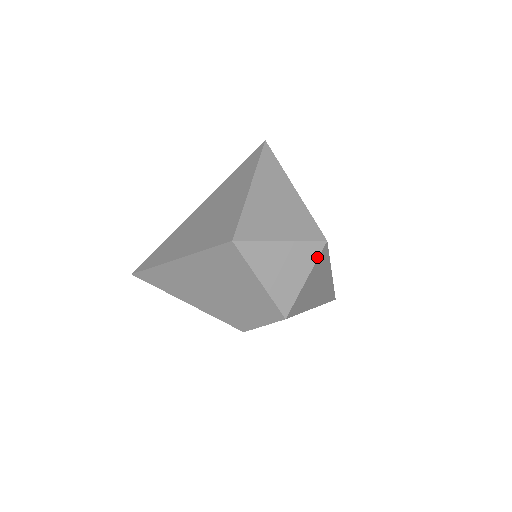
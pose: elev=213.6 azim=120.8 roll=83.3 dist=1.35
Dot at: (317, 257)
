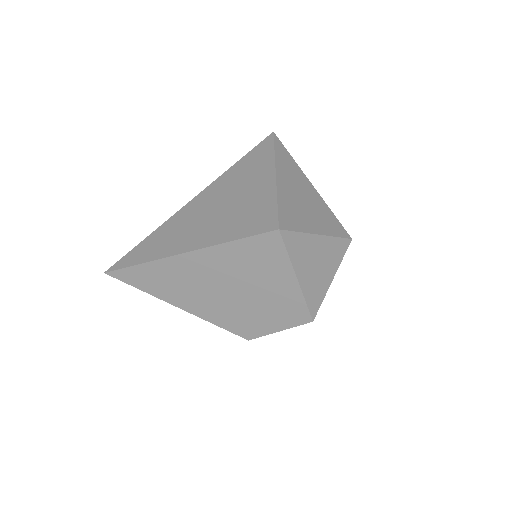
Dot at: (343, 255)
